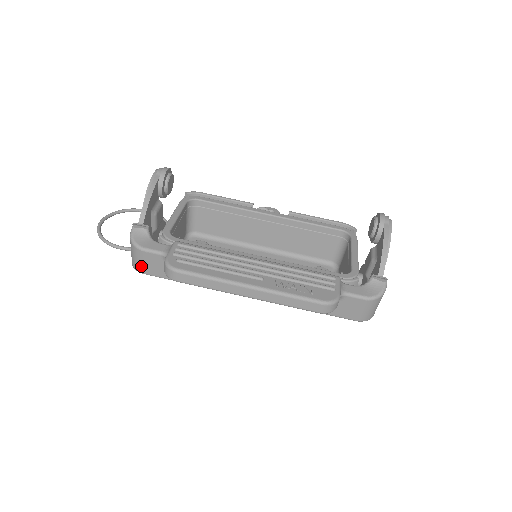
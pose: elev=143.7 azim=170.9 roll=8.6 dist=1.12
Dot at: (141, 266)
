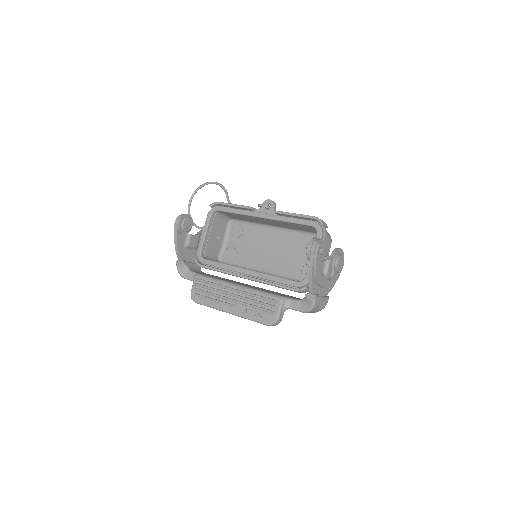
Dot at: occluded
